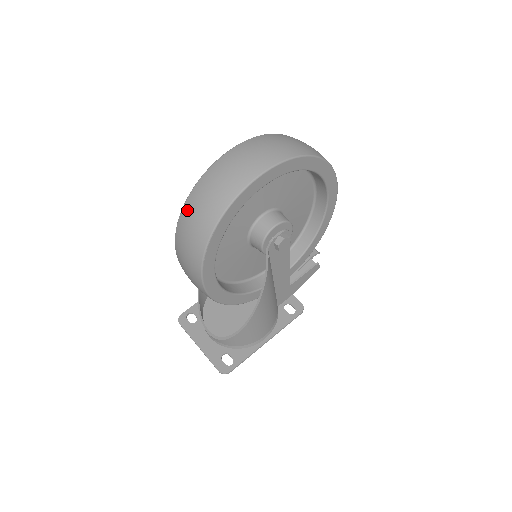
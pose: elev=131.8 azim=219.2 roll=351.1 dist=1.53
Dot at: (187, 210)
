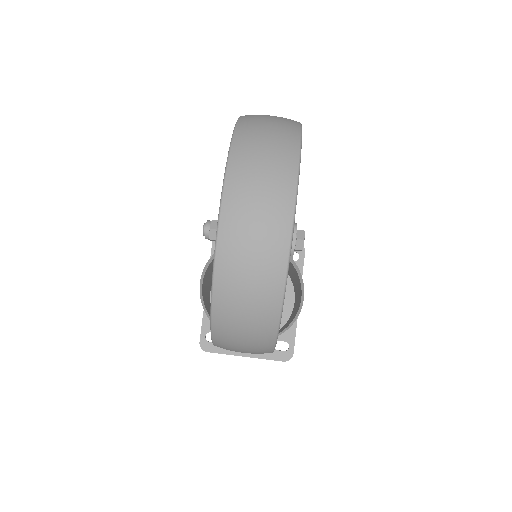
Dot at: (223, 322)
